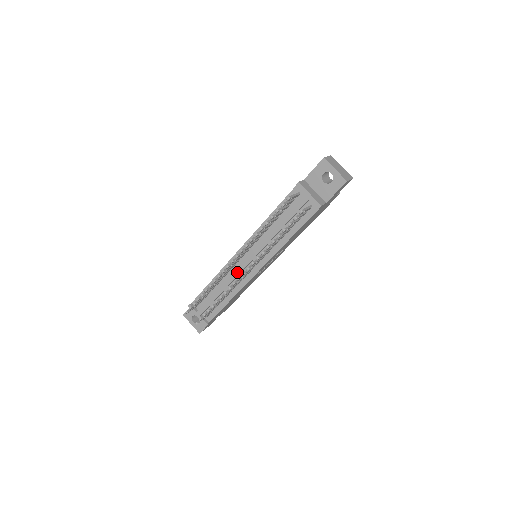
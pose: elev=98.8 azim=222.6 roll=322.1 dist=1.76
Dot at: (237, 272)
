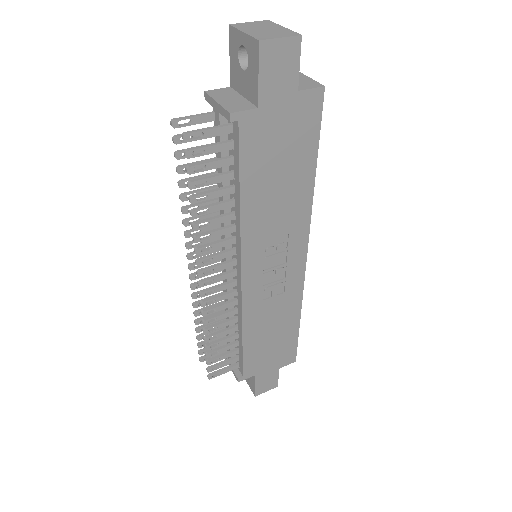
Dot at: occluded
